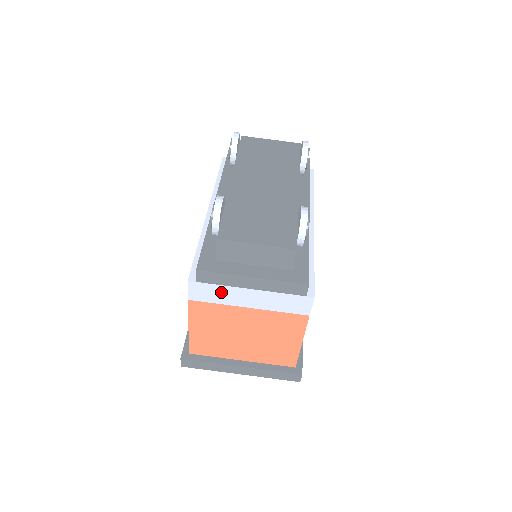
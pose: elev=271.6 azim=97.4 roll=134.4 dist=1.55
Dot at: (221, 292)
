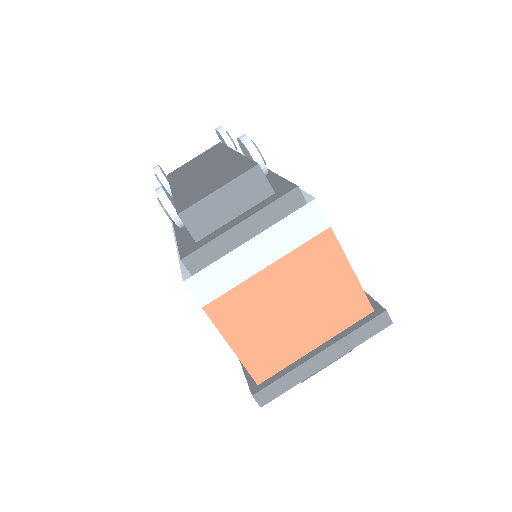
Dot at: (225, 269)
